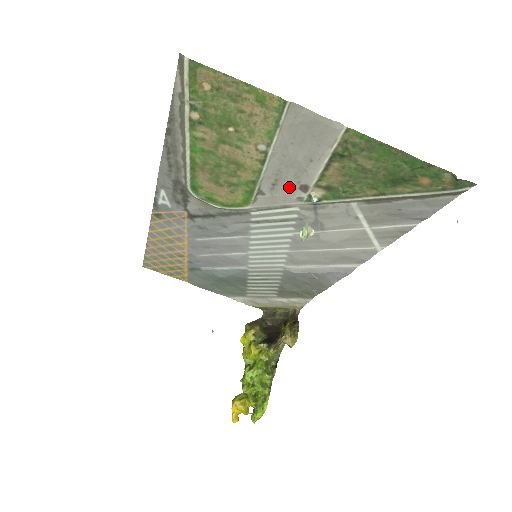
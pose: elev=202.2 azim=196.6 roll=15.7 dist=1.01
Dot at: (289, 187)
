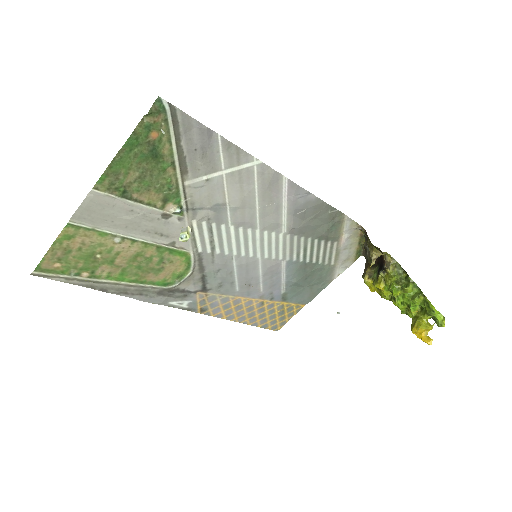
Dot at: (165, 226)
